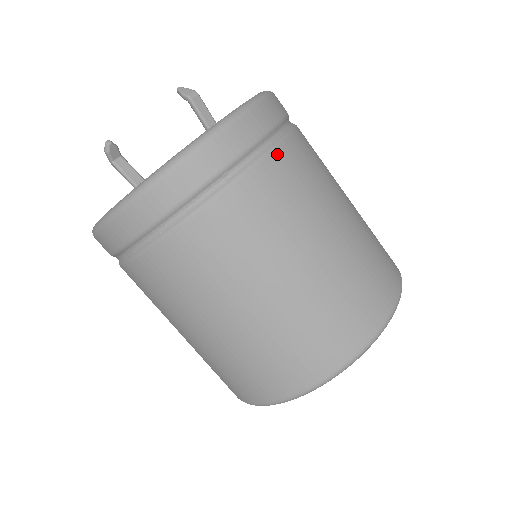
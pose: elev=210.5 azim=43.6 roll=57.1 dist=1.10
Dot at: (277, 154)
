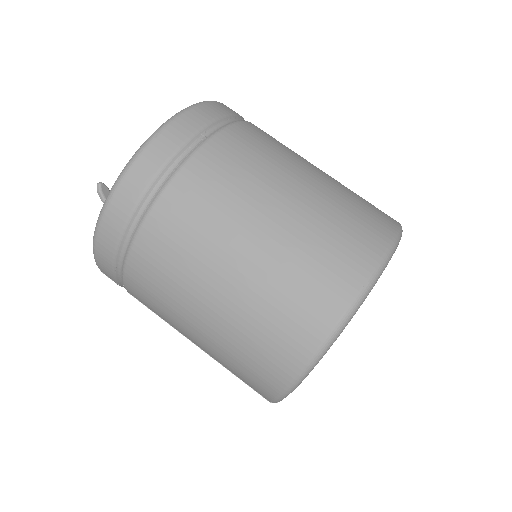
Dot at: (244, 124)
